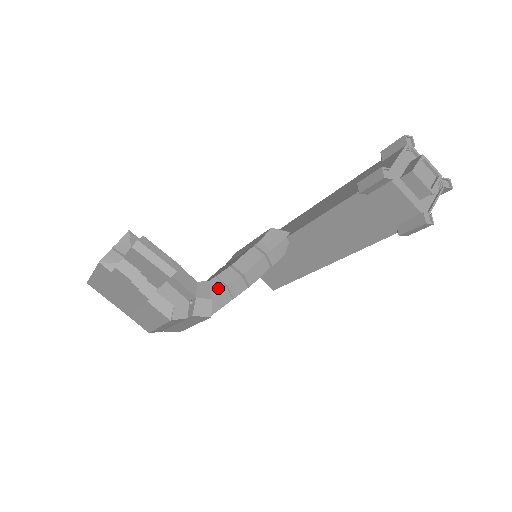
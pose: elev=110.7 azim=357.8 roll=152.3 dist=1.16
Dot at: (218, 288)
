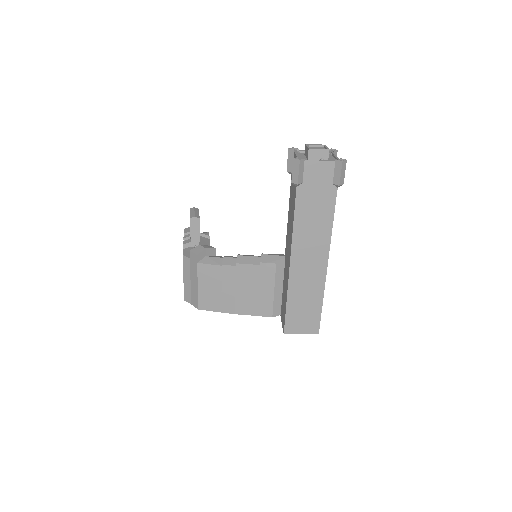
Dot at: (219, 257)
